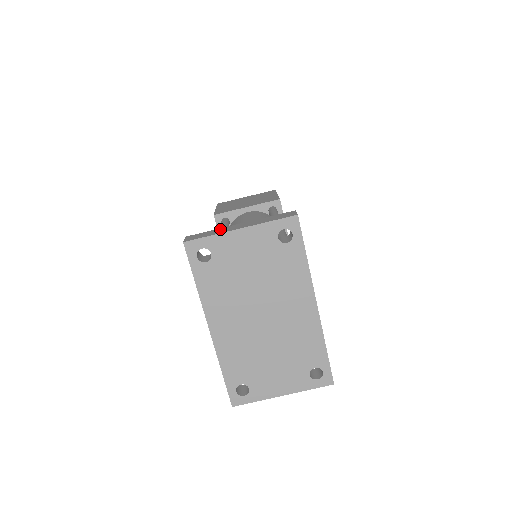
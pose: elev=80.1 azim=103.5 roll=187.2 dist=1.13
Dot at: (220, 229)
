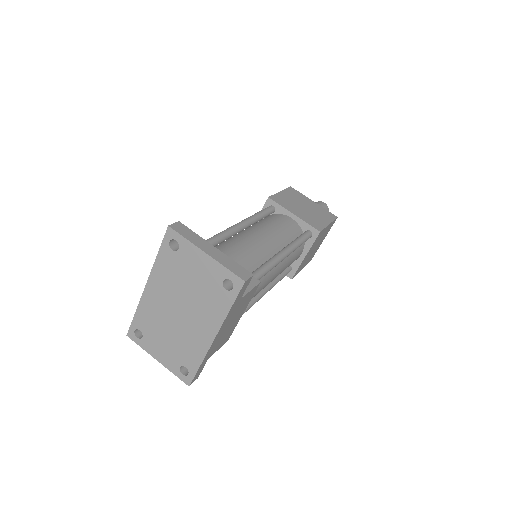
Dot at: (200, 239)
